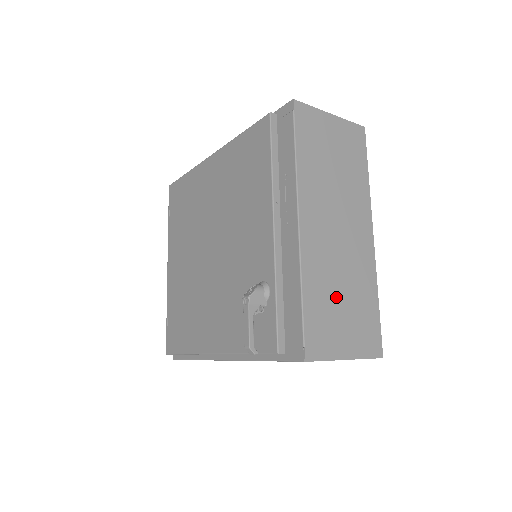
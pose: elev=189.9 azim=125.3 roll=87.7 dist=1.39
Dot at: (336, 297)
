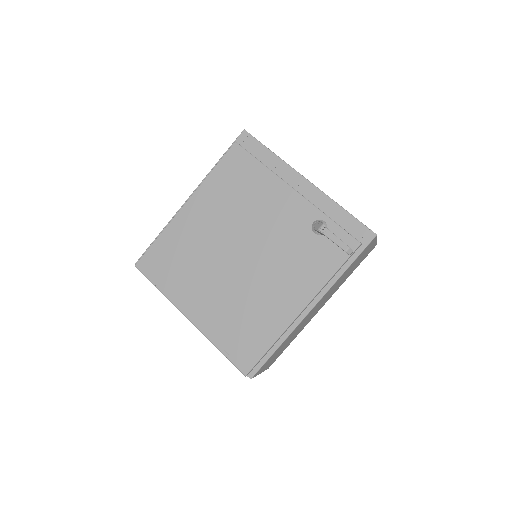
Dot at: occluded
